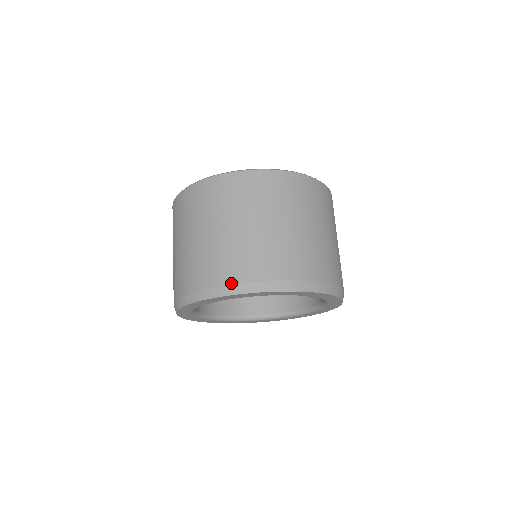
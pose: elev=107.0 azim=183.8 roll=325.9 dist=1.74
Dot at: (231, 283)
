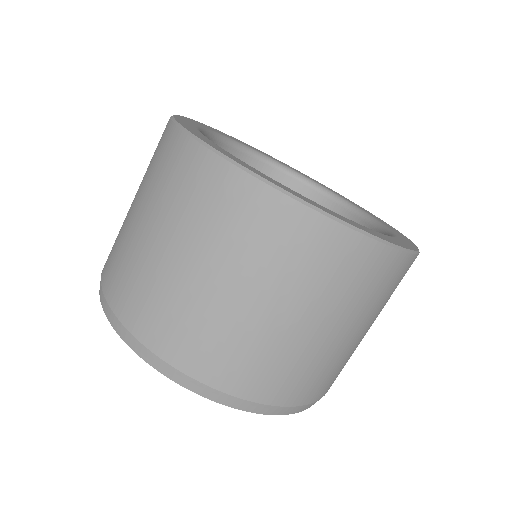
Dot at: (121, 320)
